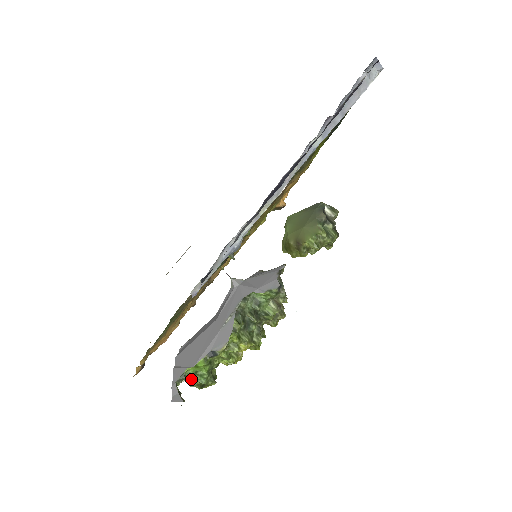
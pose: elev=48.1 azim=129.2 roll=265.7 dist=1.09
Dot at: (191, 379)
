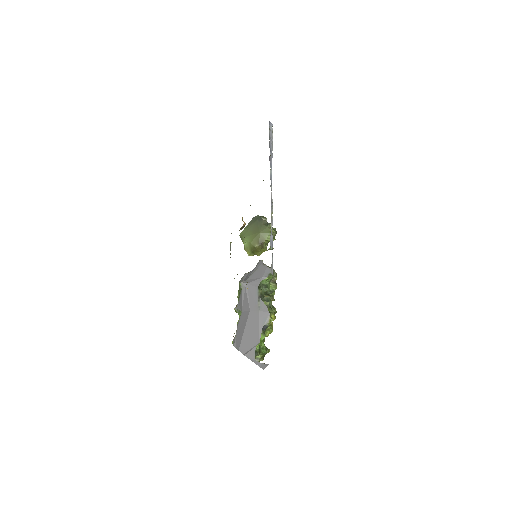
Dot at: (260, 353)
